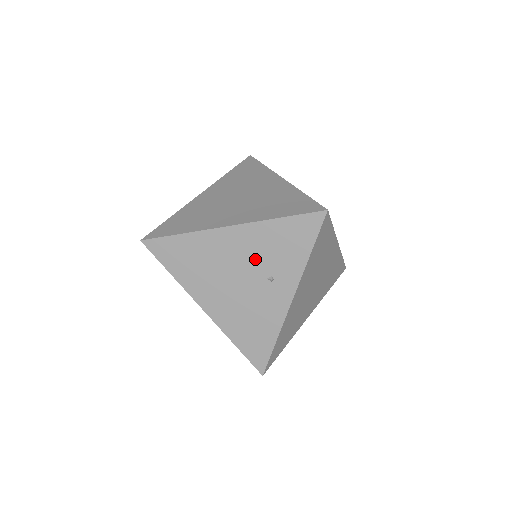
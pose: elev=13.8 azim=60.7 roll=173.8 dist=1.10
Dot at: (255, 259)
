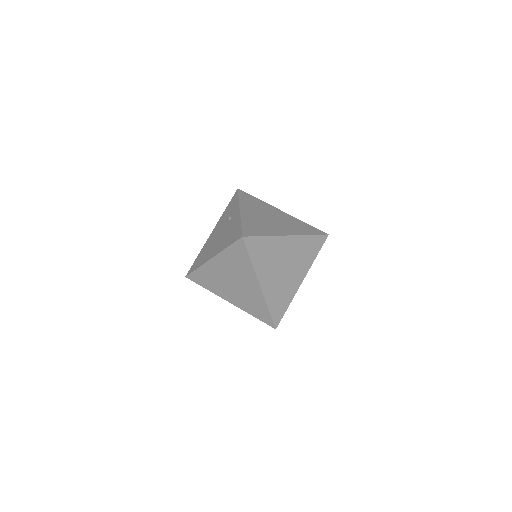
Dot at: (223, 224)
